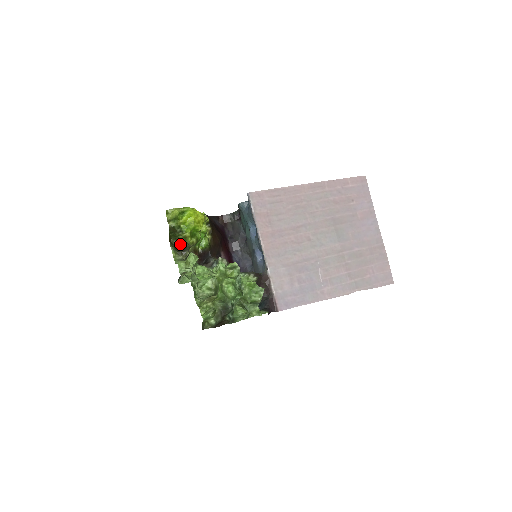
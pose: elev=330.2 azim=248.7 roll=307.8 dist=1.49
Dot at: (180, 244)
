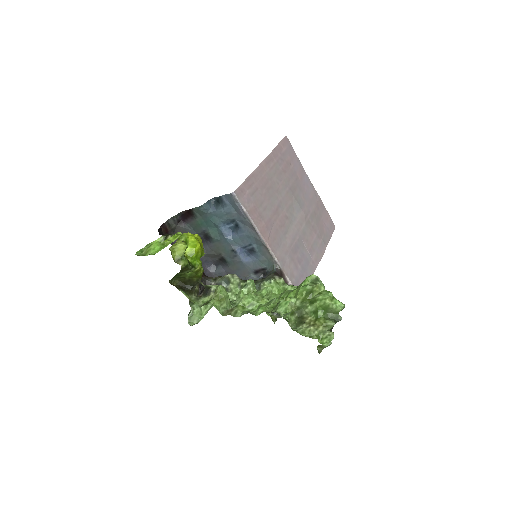
Dot at: (186, 281)
